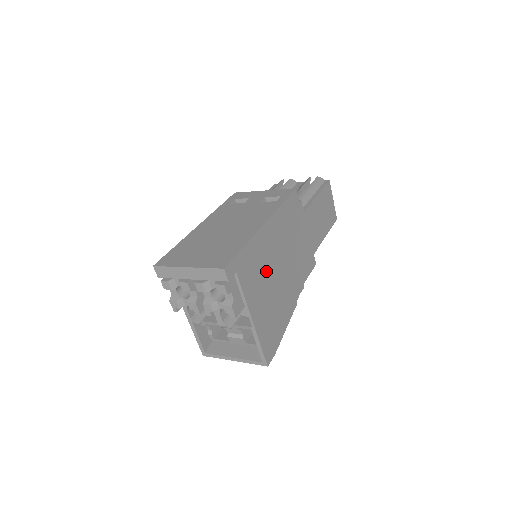
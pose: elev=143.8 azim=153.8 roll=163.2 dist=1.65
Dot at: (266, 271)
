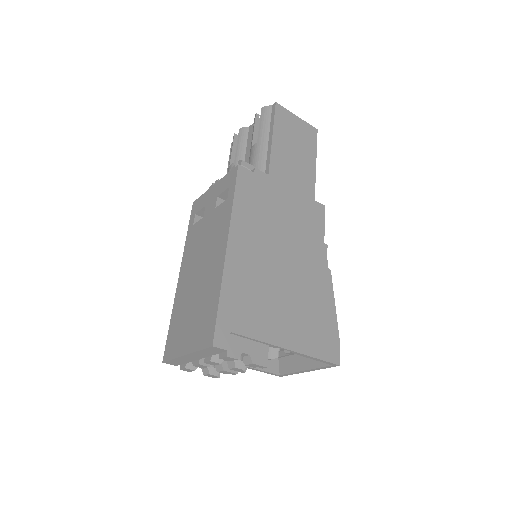
Dot at: (267, 287)
